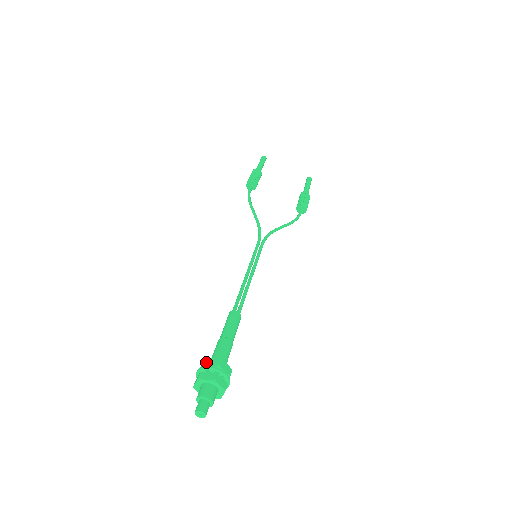
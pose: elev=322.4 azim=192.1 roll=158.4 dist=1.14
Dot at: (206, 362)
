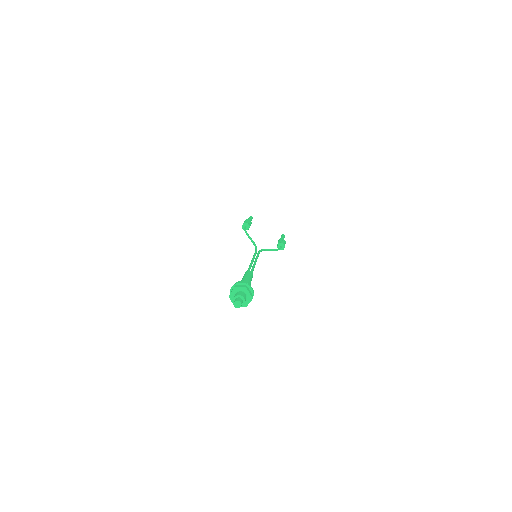
Dot at: (238, 282)
